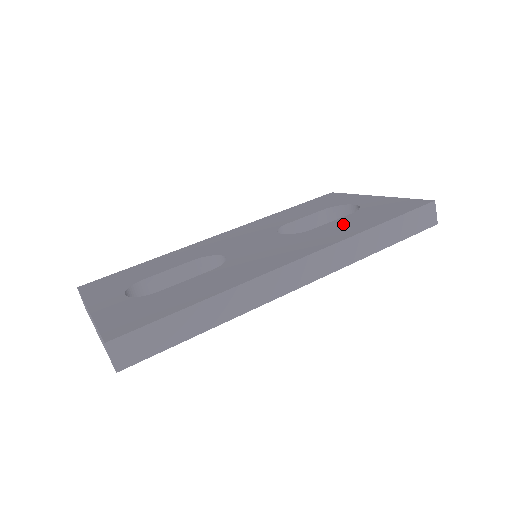
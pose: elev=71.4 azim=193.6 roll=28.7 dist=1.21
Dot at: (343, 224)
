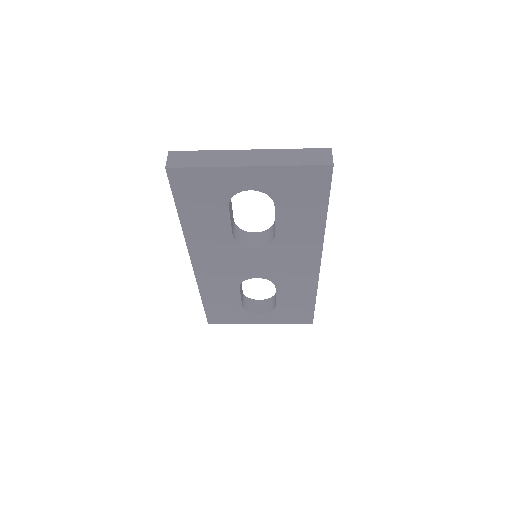
Dot at: occluded
